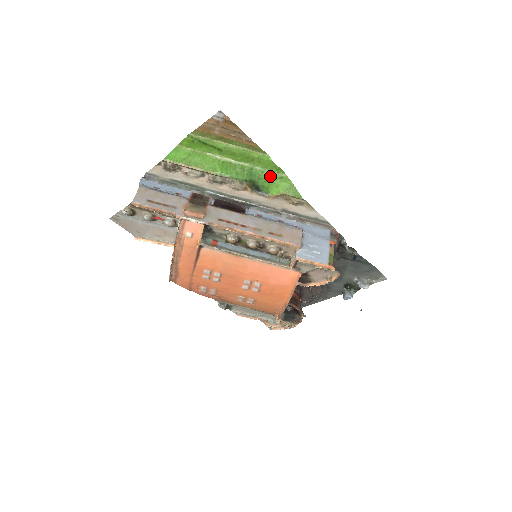
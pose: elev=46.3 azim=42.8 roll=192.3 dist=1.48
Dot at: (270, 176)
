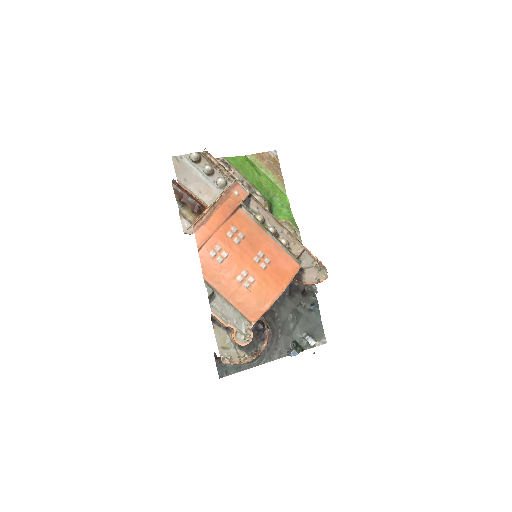
Dot at: (282, 208)
